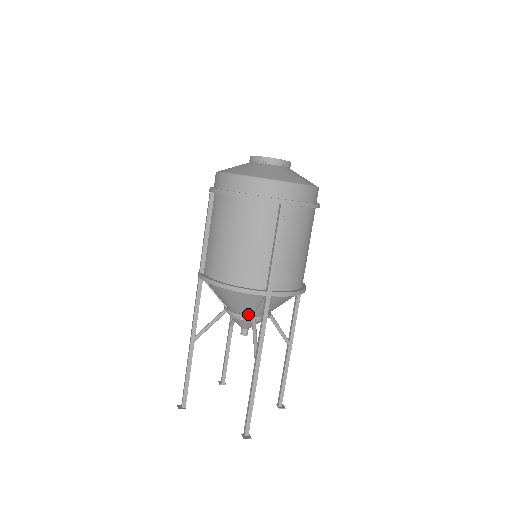
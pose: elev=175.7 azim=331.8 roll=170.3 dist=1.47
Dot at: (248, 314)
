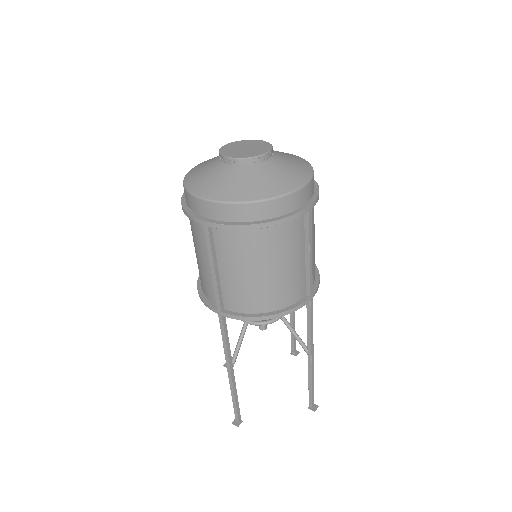
Dot at: occluded
